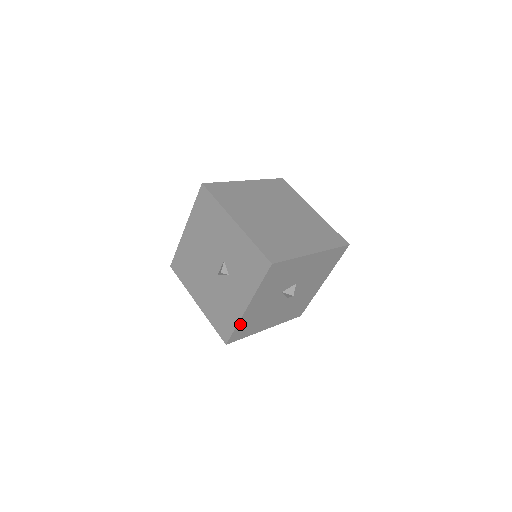
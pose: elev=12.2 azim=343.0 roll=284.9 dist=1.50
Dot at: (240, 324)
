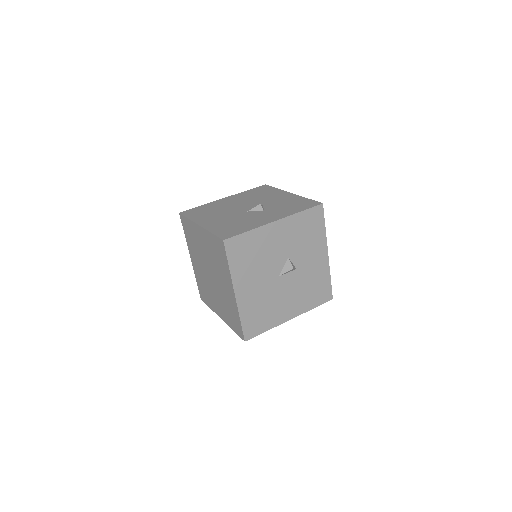
Dot at: (253, 234)
